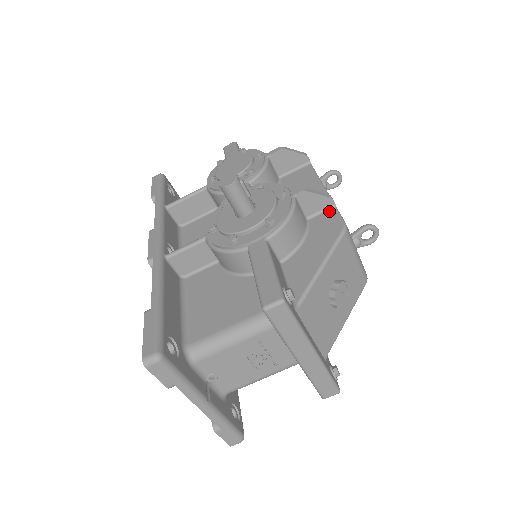
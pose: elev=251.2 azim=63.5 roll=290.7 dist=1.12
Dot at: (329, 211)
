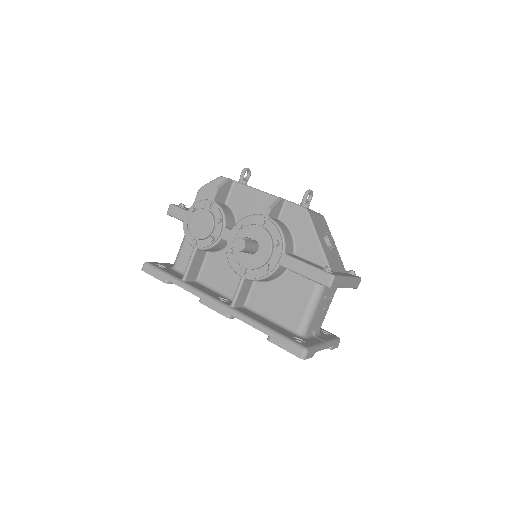
Dot at: (286, 206)
